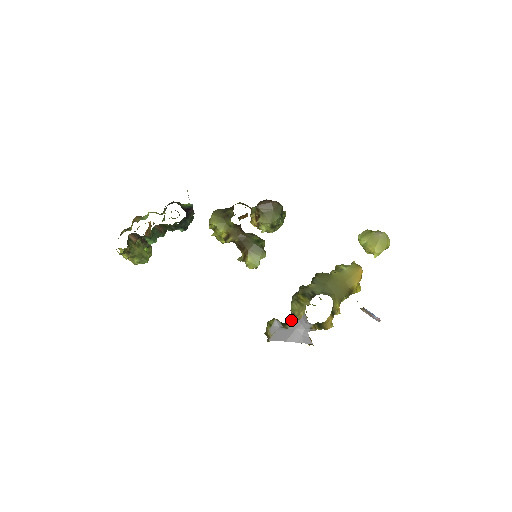
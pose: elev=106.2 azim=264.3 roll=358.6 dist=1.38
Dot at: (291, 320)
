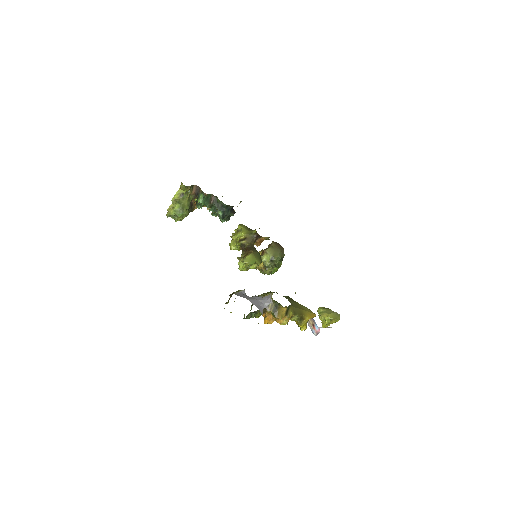
Dot at: (256, 296)
